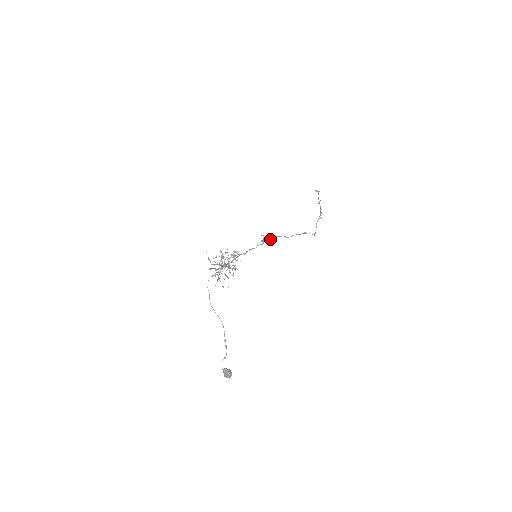
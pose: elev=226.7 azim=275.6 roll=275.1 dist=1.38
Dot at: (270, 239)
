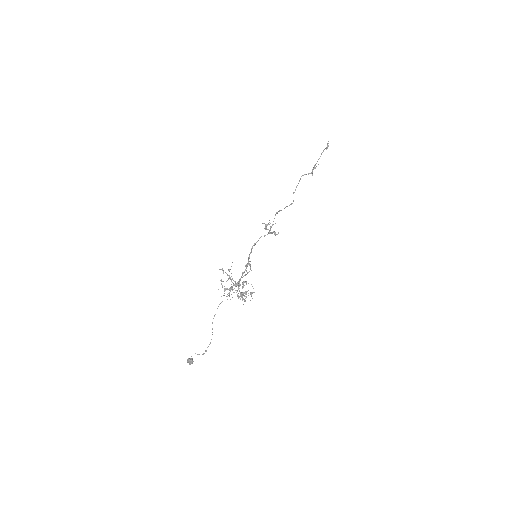
Dot at: occluded
